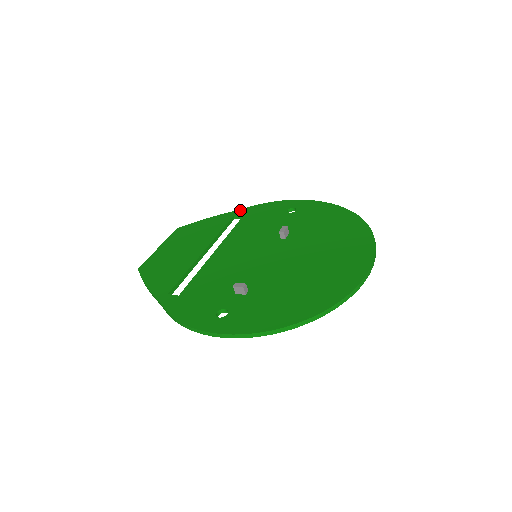
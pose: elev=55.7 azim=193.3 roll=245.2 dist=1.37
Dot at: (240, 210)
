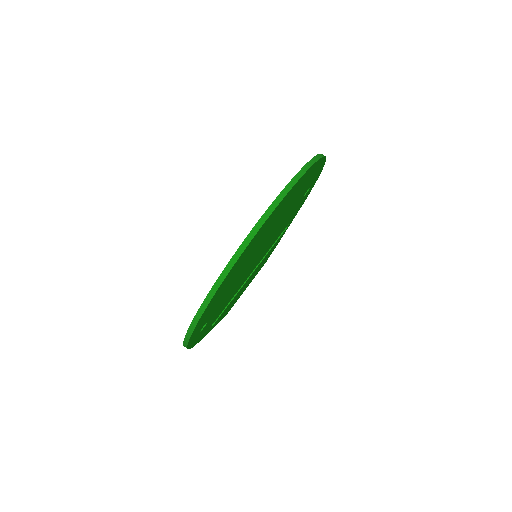
Dot at: occluded
